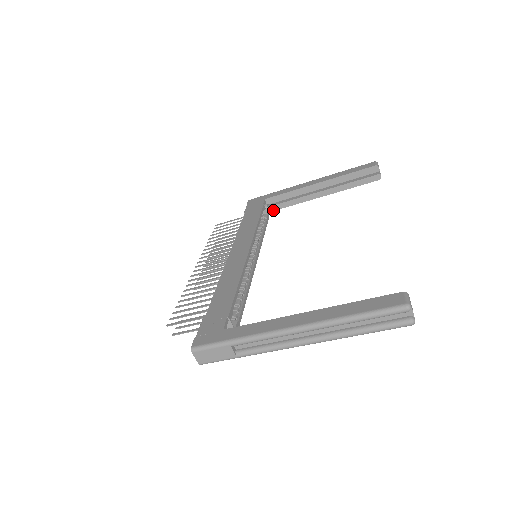
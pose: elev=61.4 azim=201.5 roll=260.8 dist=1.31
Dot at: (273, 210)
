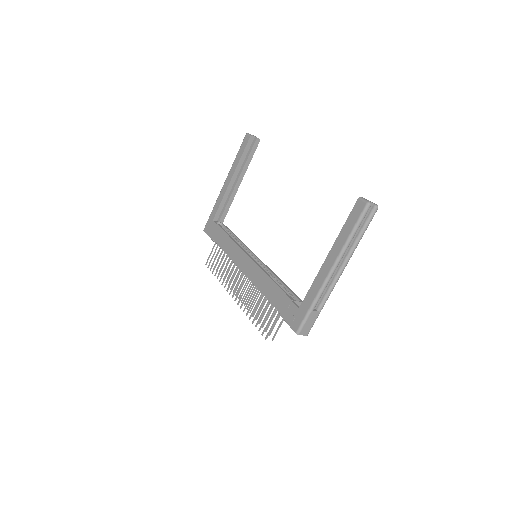
Dot at: (223, 220)
